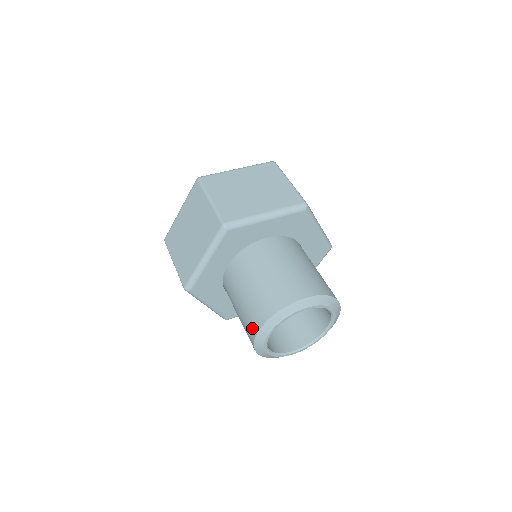
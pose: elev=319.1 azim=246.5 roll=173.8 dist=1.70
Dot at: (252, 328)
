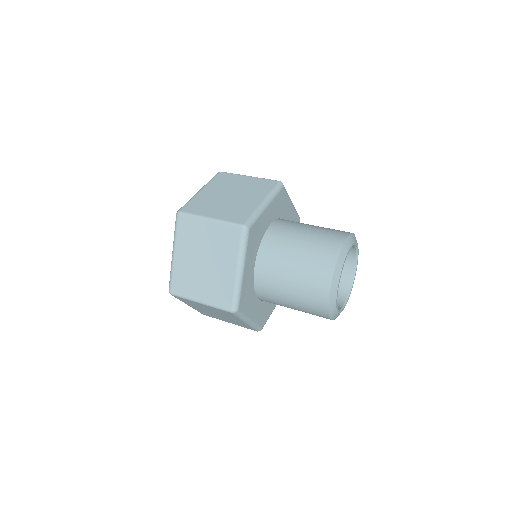
Dot at: (321, 294)
